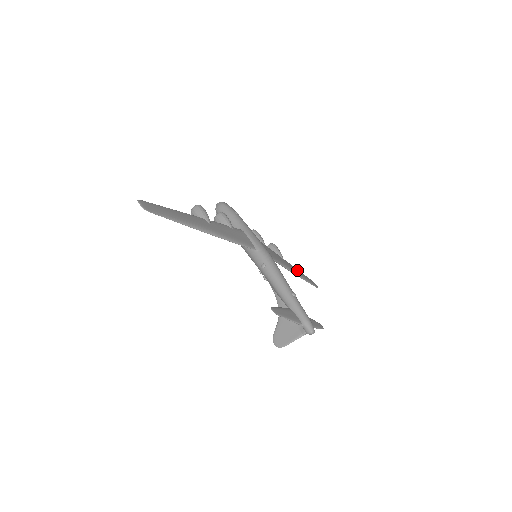
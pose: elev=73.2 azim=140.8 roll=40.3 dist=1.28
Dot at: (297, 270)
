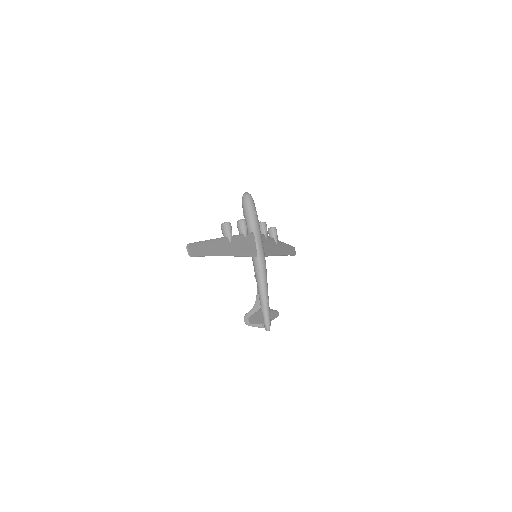
Dot at: (285, 247)
